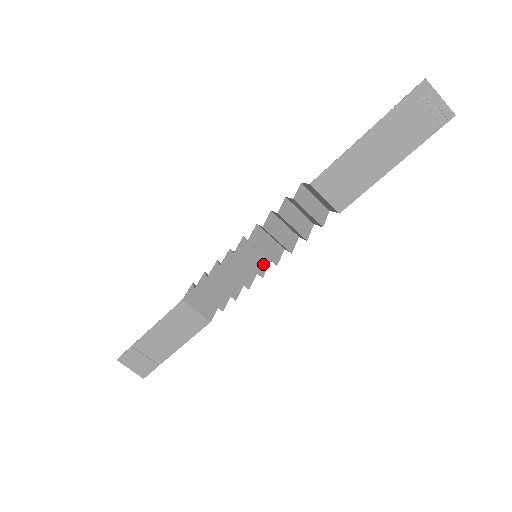
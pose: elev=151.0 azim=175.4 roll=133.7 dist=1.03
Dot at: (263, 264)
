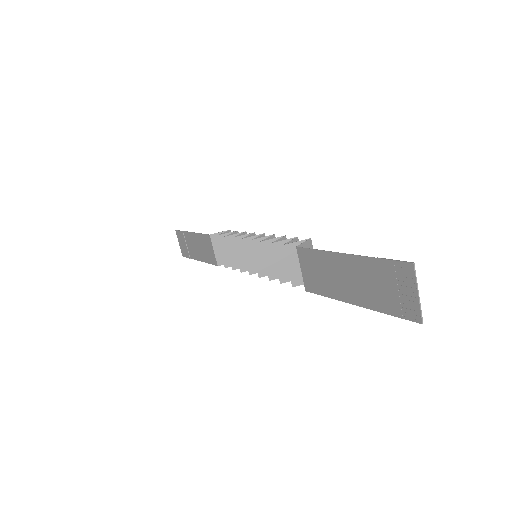
Dot at: occluded
